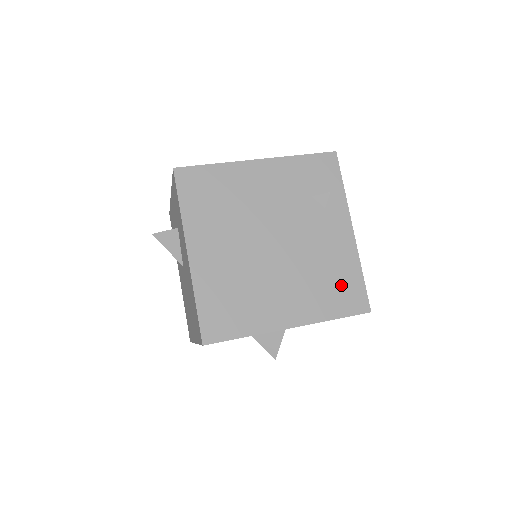
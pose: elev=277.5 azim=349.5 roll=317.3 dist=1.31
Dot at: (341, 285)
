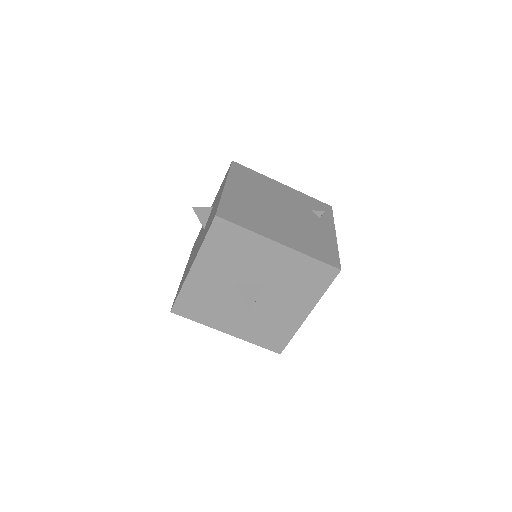
Dot at: (322, 248)
